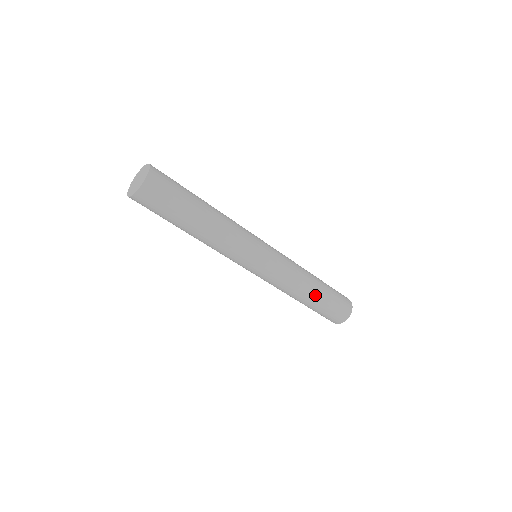
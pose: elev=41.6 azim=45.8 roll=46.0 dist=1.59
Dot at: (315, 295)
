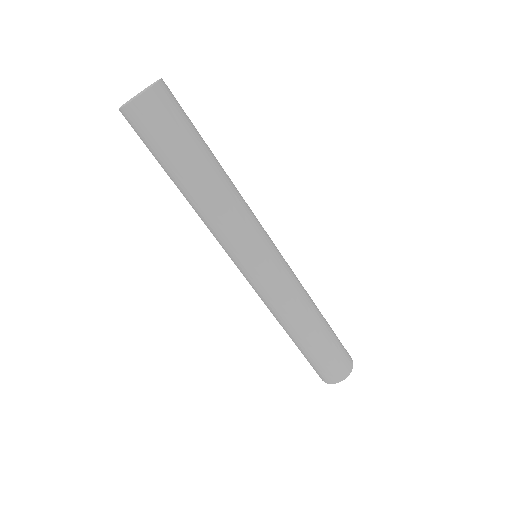
Dot at: (303, 339)
